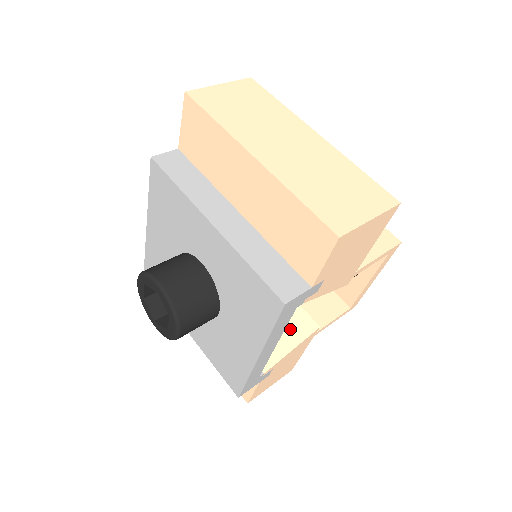
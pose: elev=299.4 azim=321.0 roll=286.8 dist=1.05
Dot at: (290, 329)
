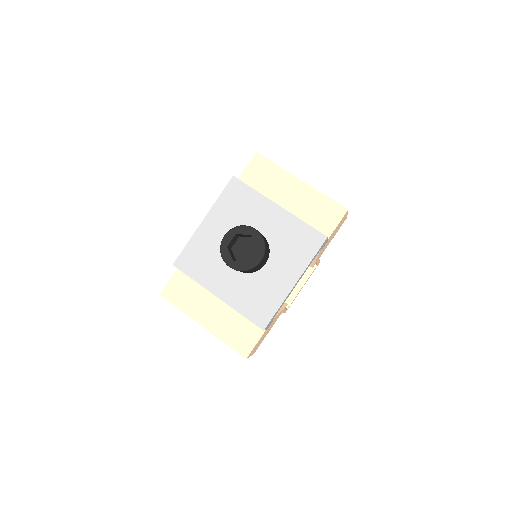
Dot at: occluded
